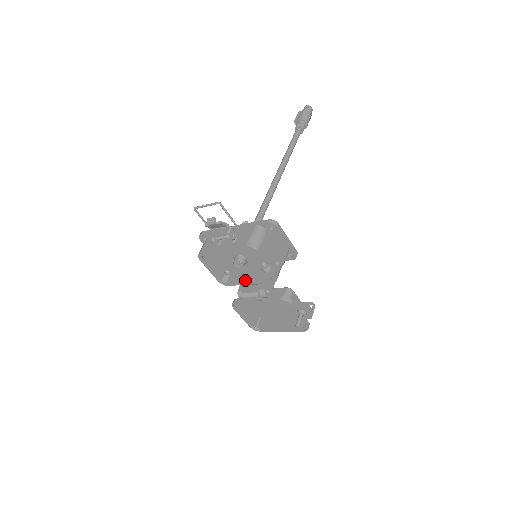
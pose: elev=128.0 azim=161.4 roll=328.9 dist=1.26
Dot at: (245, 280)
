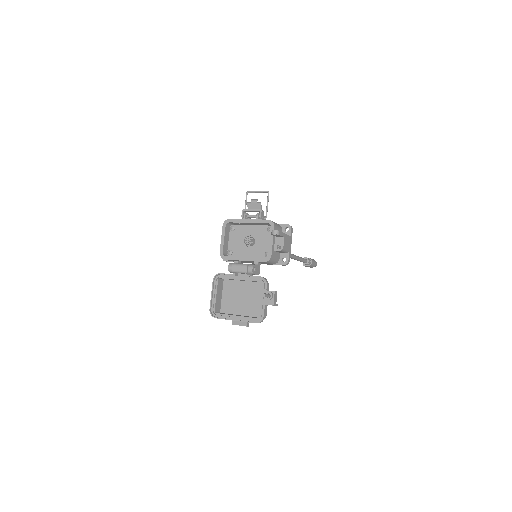
Dot at: (242, 257)
